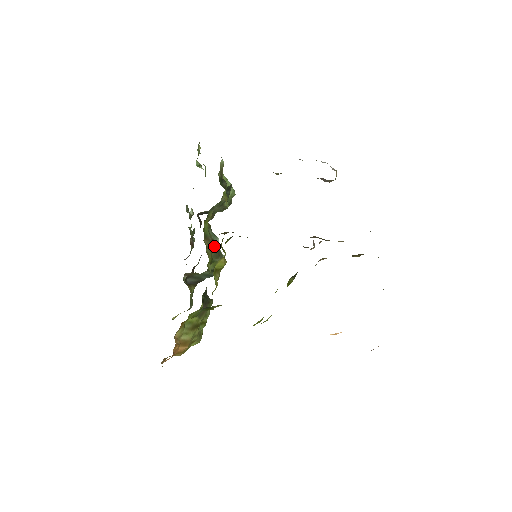
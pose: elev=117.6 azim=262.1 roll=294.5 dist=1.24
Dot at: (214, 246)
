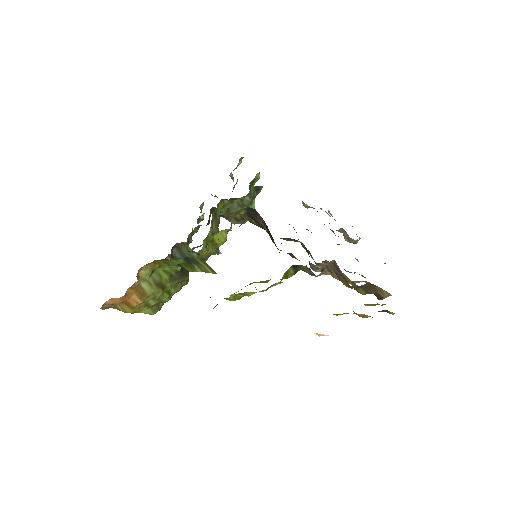
Dot at: occluded
